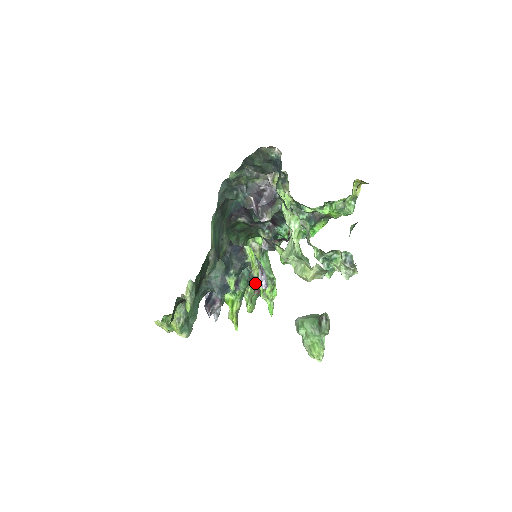
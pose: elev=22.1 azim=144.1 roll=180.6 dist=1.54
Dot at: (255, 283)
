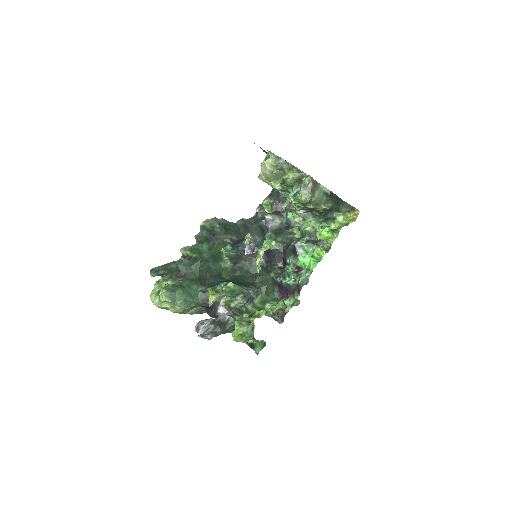
Dot at: occluded
